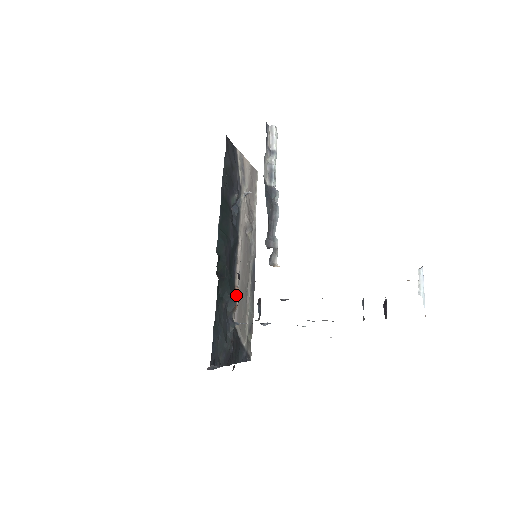
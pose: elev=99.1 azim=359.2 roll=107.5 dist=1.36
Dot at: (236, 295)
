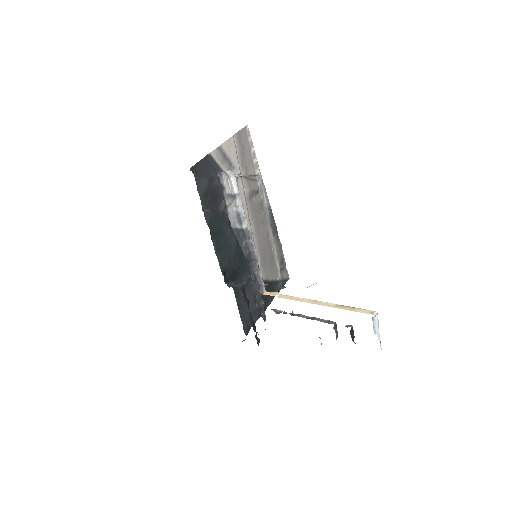
Dot at: occluded
